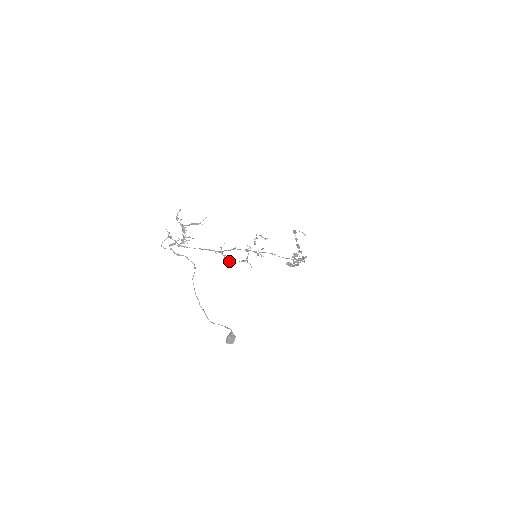
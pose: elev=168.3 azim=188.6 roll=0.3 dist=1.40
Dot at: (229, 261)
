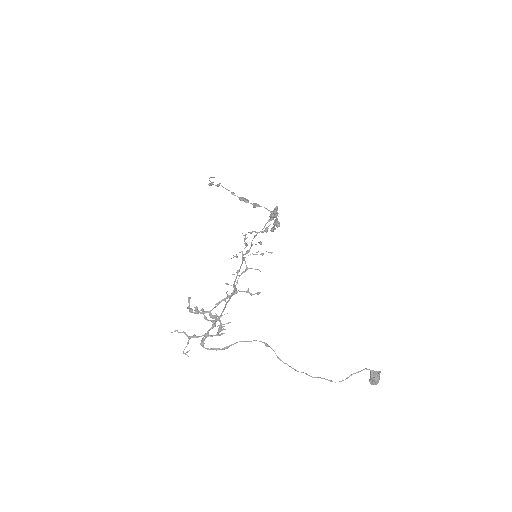
Dot at: (259, 293)
